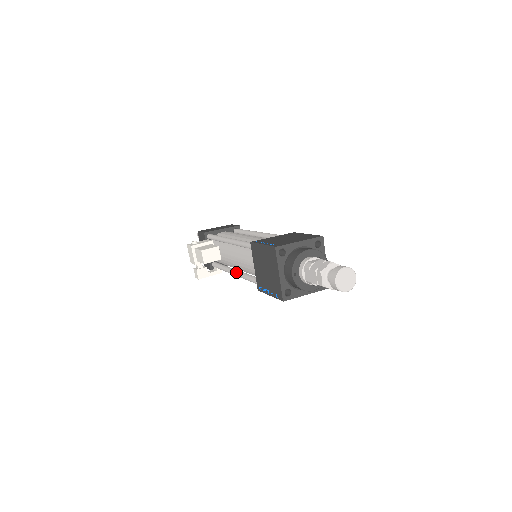
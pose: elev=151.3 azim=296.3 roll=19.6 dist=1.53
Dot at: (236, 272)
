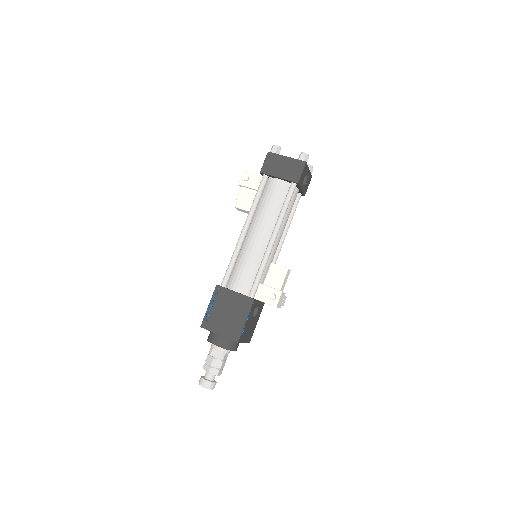
Dot at: occluded
